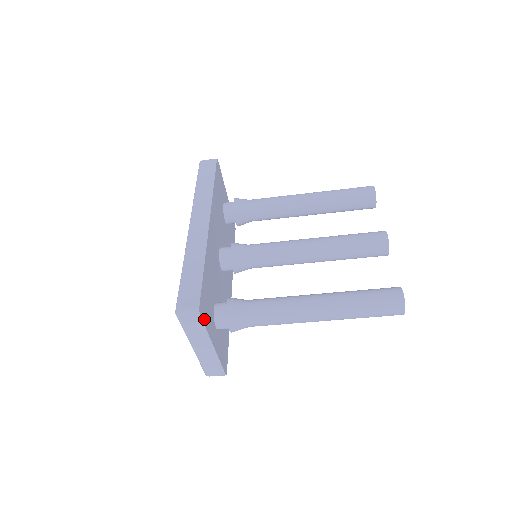
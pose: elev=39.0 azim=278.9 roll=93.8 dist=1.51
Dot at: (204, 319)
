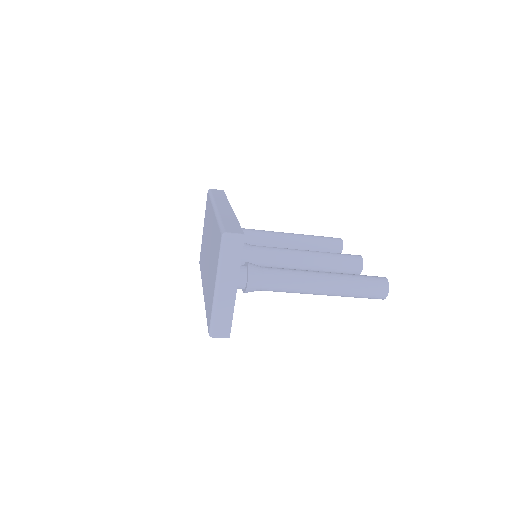
Dot at: (241, 251)
